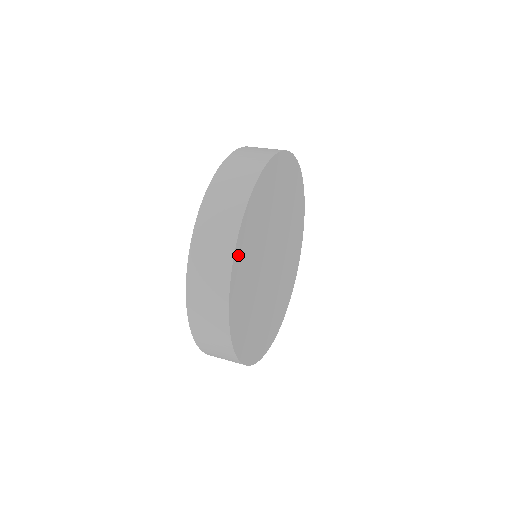
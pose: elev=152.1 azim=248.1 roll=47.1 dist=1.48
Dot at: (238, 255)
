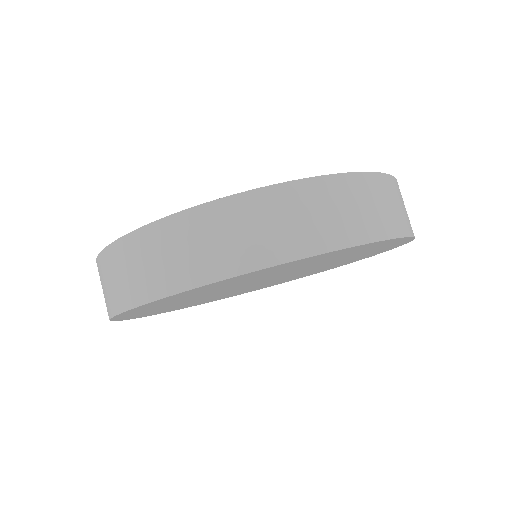
Dot at: (180, 294)
